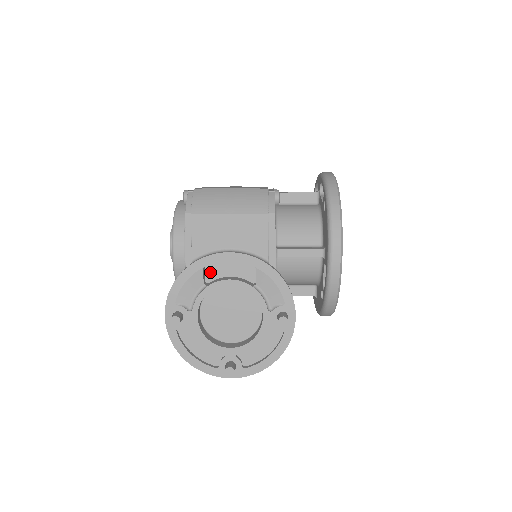
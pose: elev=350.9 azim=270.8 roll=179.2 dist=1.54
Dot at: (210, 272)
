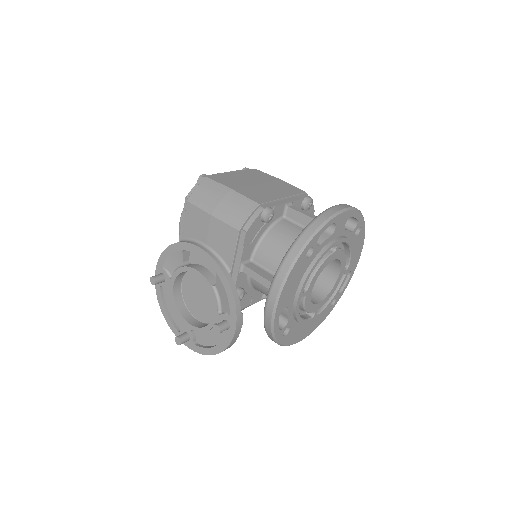
Dot at: (193, 255)
